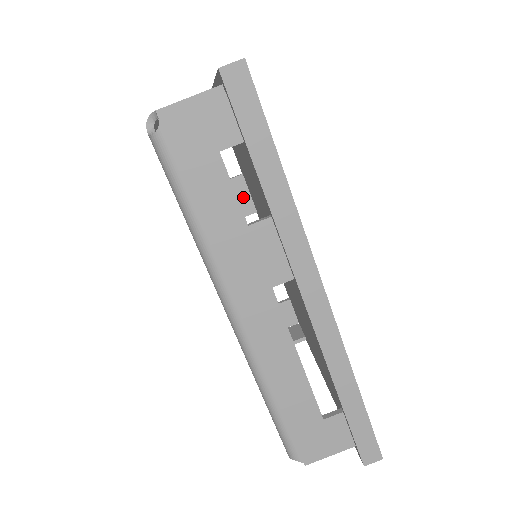
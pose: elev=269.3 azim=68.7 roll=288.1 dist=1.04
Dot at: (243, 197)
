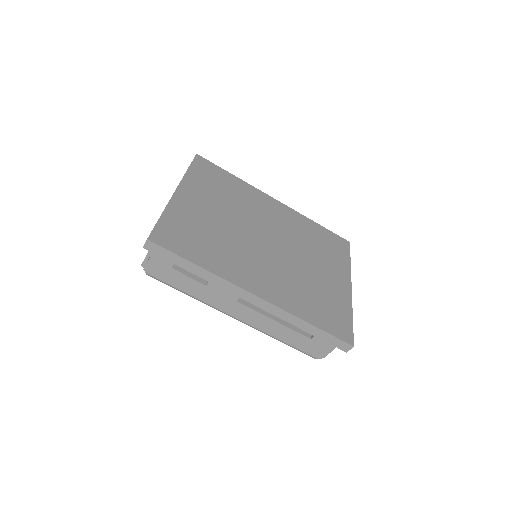
Dot at: occluded
